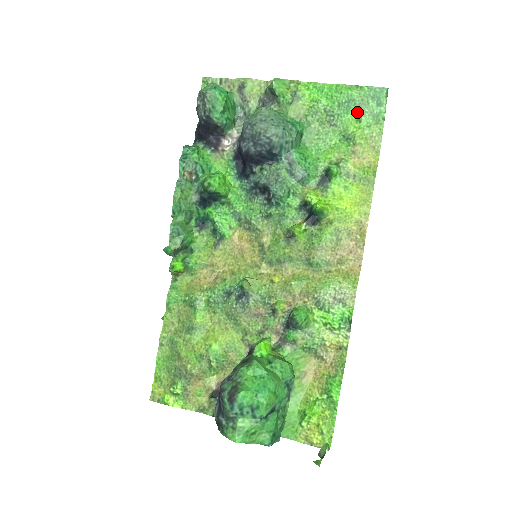
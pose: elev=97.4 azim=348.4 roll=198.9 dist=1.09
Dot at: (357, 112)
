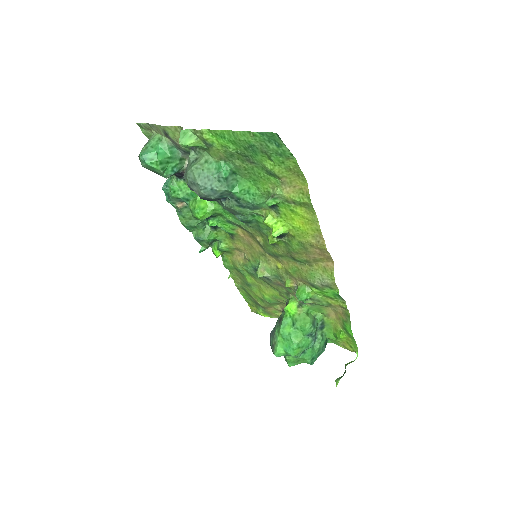
Dot at: (264, 154)
